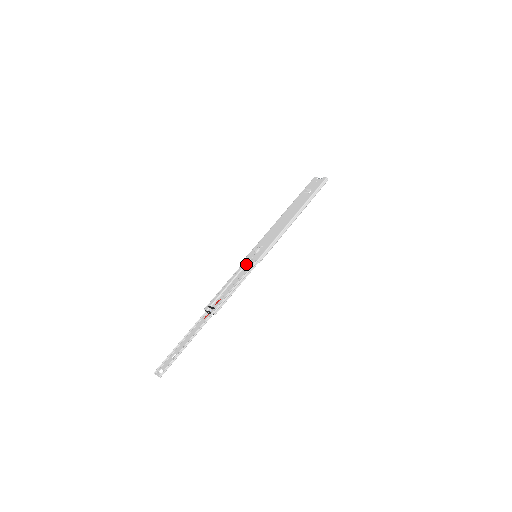
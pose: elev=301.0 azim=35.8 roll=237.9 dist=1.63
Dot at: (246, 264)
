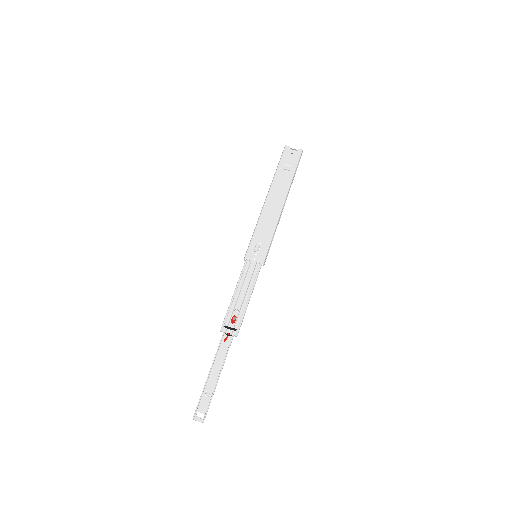
Dot at: (248, 267)
